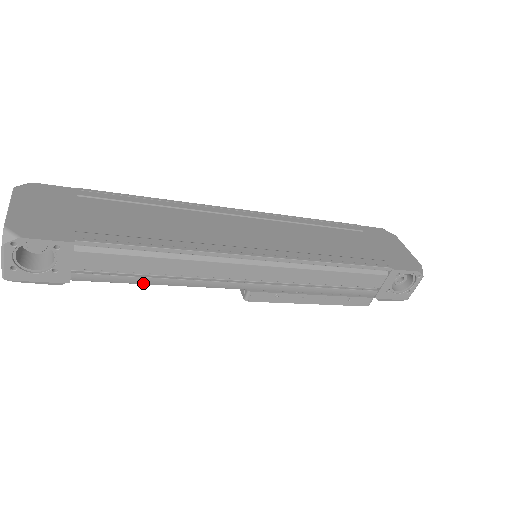
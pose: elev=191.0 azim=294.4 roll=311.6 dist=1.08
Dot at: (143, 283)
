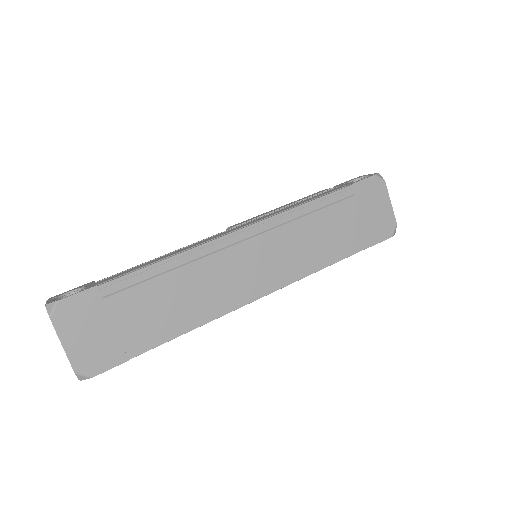
Dot at: occluded
